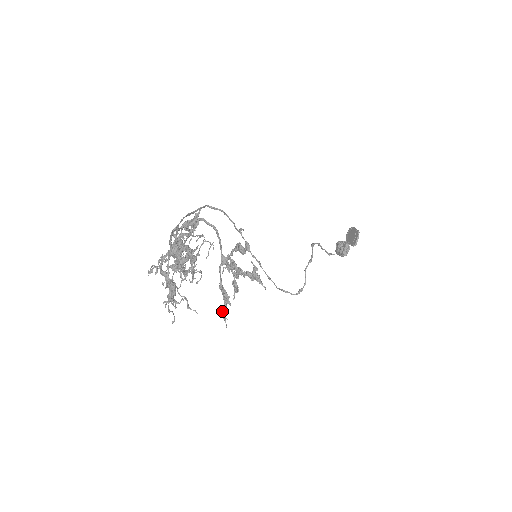
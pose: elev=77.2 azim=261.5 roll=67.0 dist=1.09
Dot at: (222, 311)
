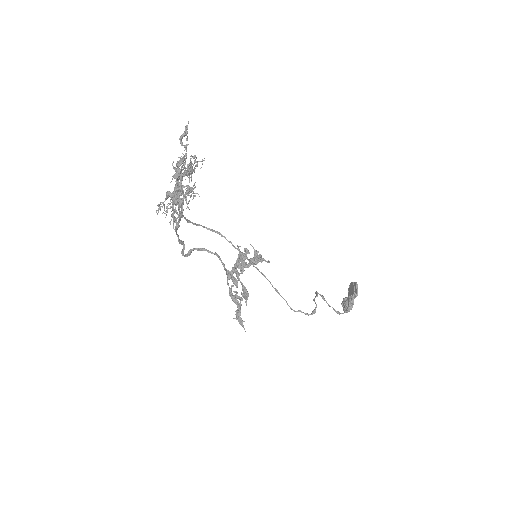
Dot at: (237, 315)
